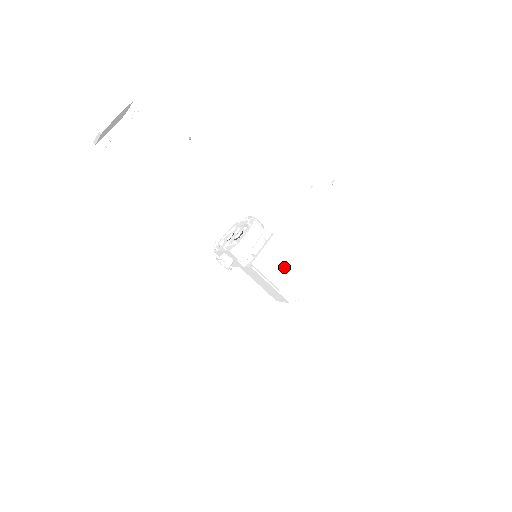
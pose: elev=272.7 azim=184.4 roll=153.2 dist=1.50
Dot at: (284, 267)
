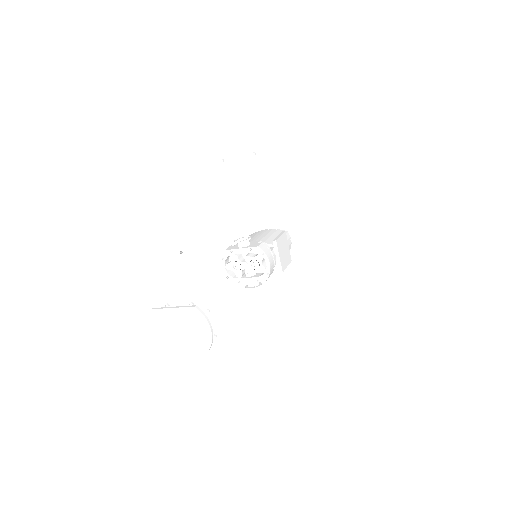
Dot at: (286, 248)
